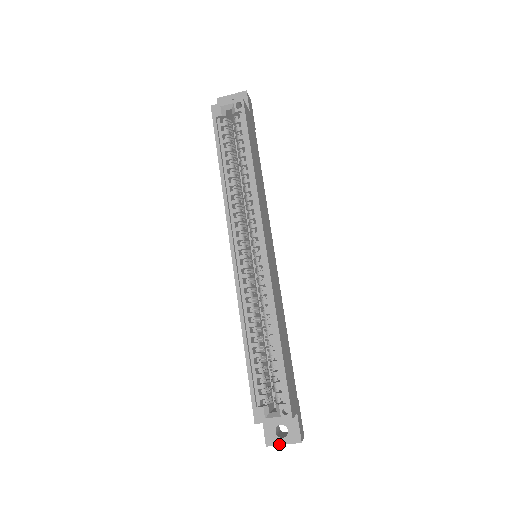
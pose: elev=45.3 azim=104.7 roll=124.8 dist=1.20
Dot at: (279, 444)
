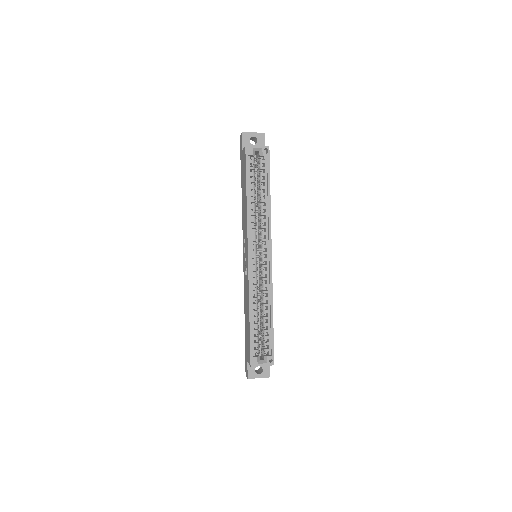
Dot at: occluded
